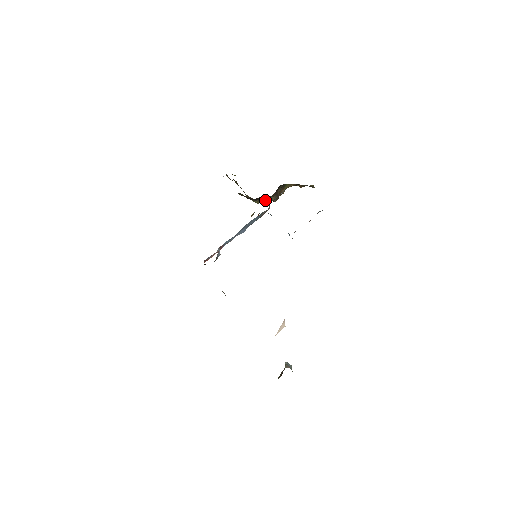
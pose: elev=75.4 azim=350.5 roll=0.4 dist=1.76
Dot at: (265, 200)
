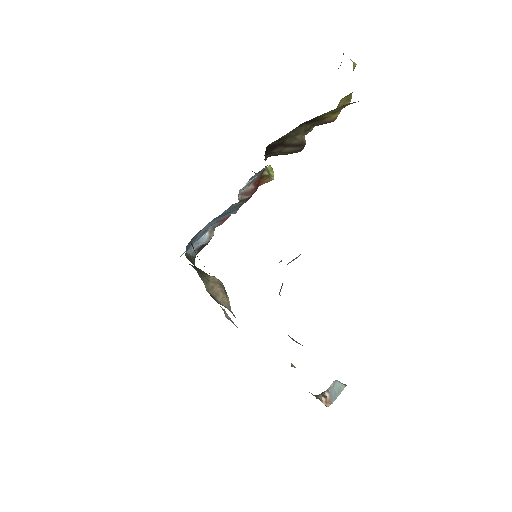
Dot at: occluded
